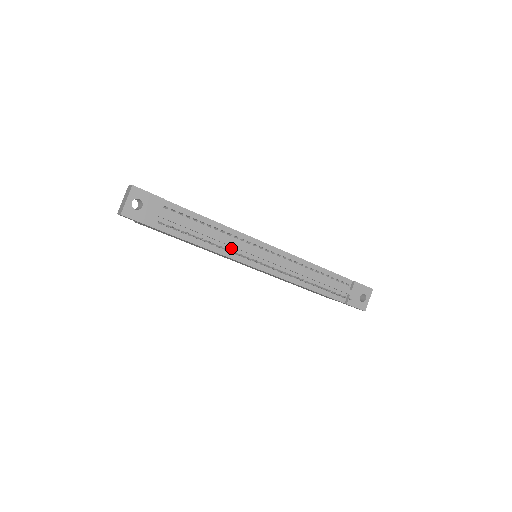
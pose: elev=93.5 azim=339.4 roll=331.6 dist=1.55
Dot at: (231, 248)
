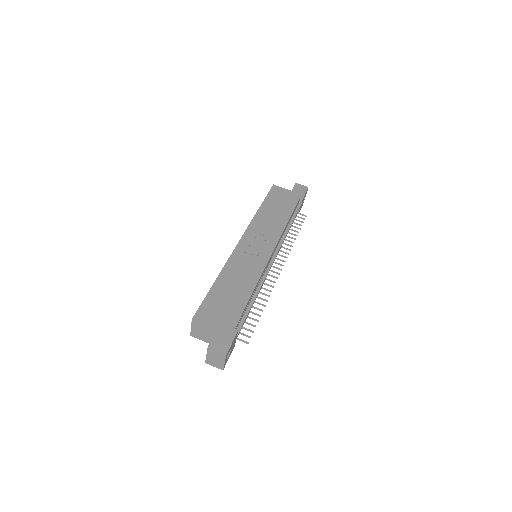
Dot at: occluded
